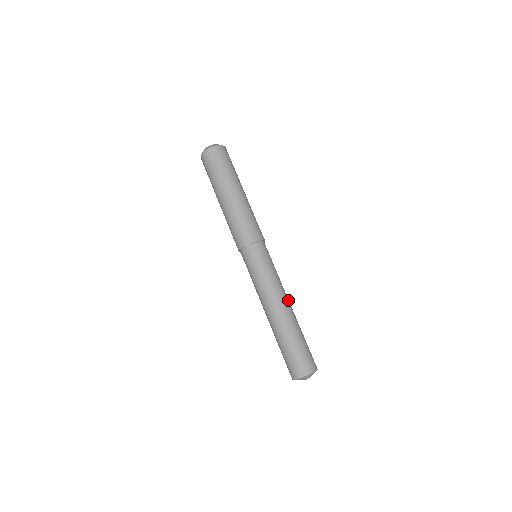
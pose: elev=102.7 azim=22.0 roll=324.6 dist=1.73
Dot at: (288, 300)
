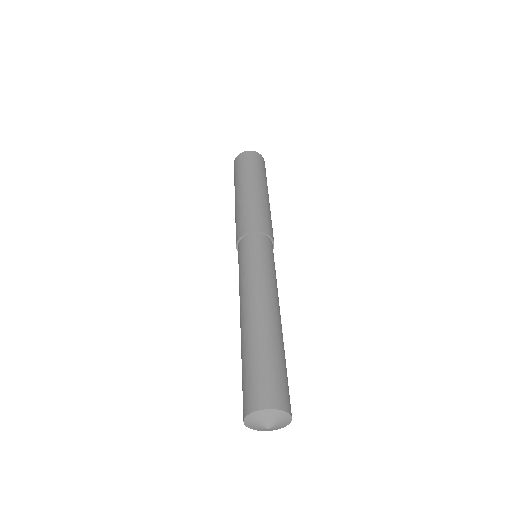
Dot at: (278, 307)
